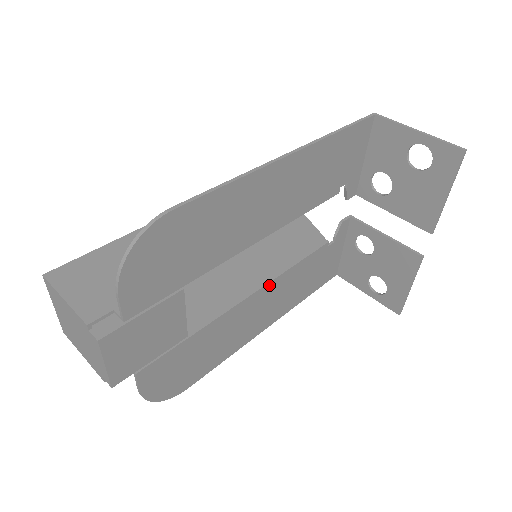
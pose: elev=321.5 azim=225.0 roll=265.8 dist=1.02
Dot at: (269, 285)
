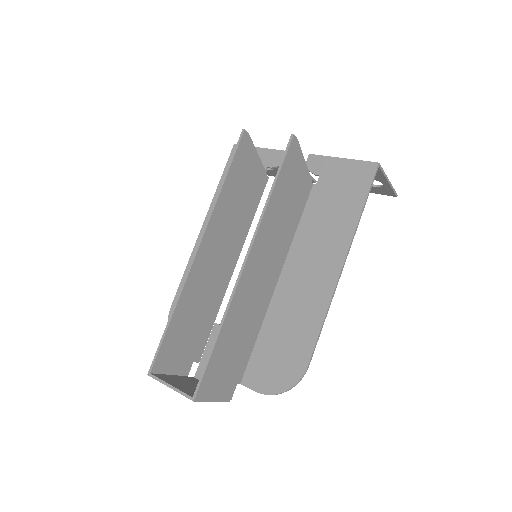
Dot at: (240, 245)
